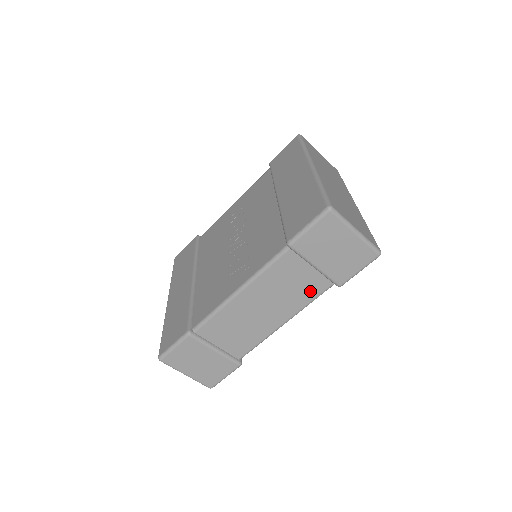
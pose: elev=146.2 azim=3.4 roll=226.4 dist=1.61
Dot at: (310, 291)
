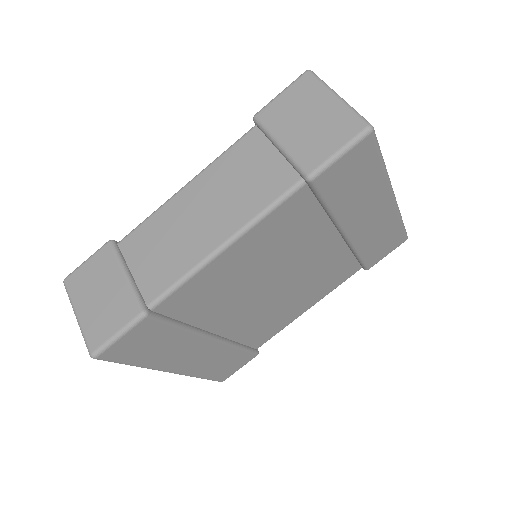
Dot at: (268, 189)
